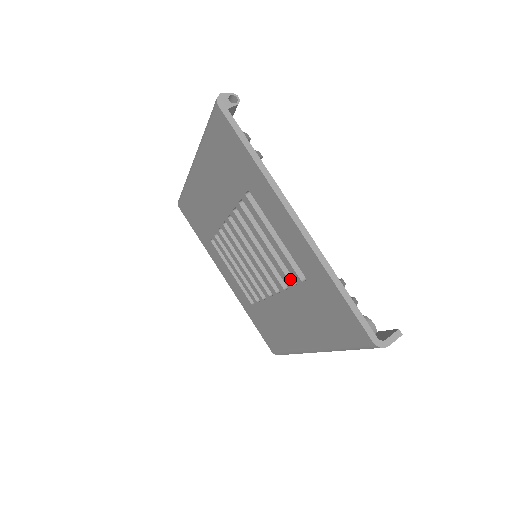
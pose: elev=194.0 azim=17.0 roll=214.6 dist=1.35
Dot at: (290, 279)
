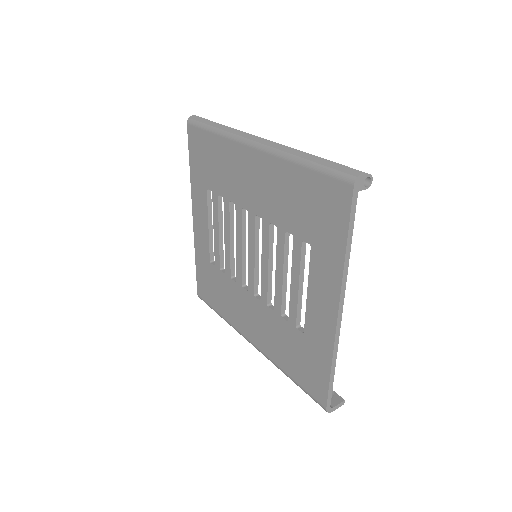
Dot at: (283, 310)
